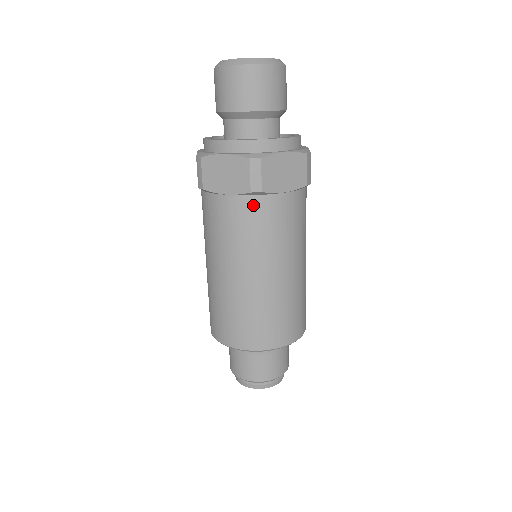
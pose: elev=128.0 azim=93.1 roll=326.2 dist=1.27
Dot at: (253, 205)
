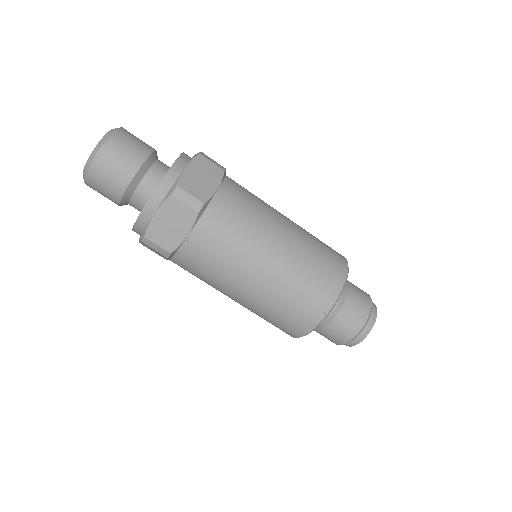
Dot at: (210, 219)
